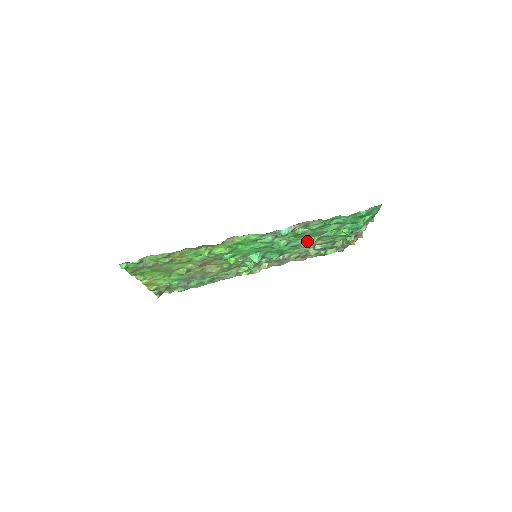
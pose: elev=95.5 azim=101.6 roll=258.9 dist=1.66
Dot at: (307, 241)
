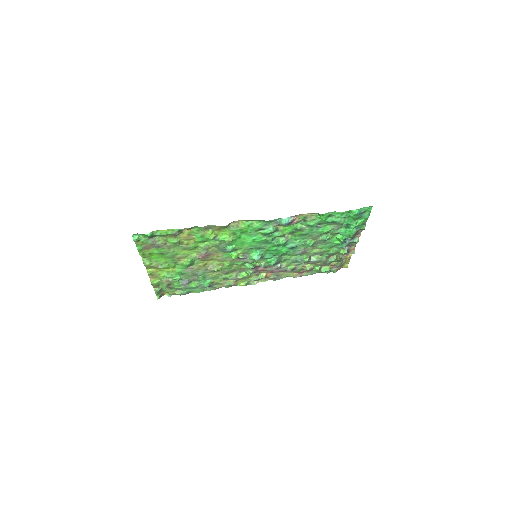
Dot at: (304, 244)
